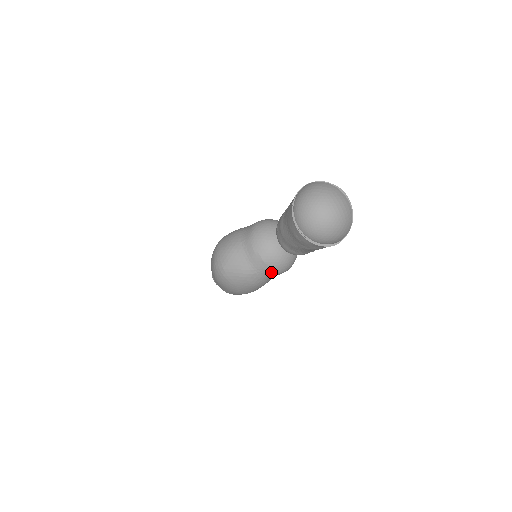
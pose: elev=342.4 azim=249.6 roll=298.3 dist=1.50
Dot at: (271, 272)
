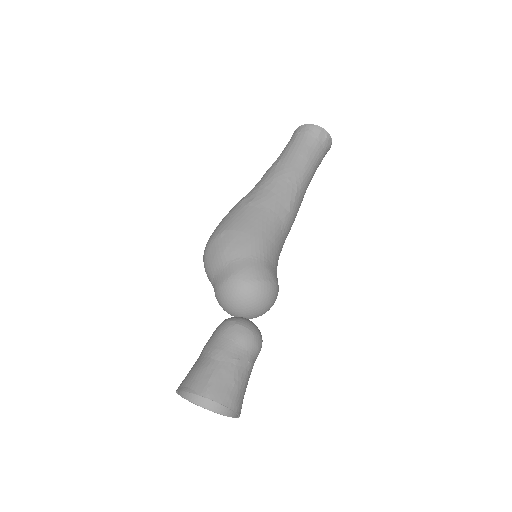
Dot at: occluded
